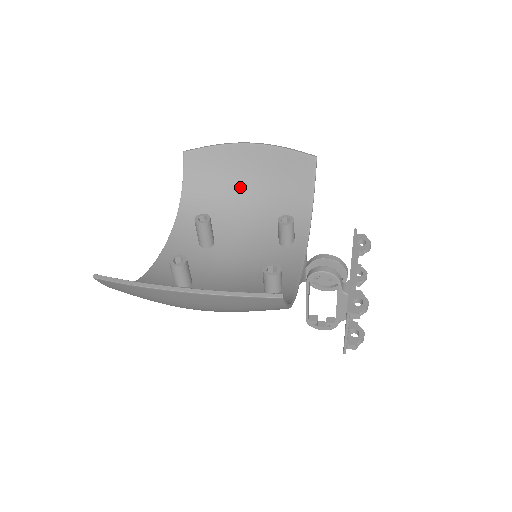
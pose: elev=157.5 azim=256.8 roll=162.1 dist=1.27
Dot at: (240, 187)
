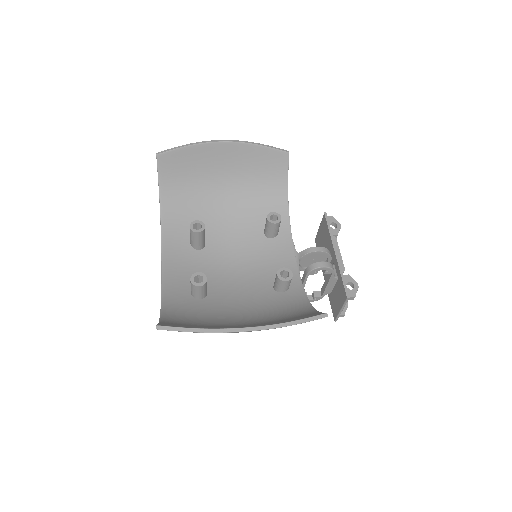
Dot at: (216, 183)
